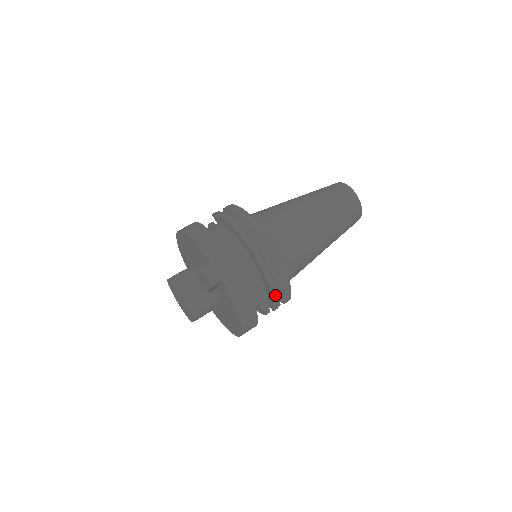
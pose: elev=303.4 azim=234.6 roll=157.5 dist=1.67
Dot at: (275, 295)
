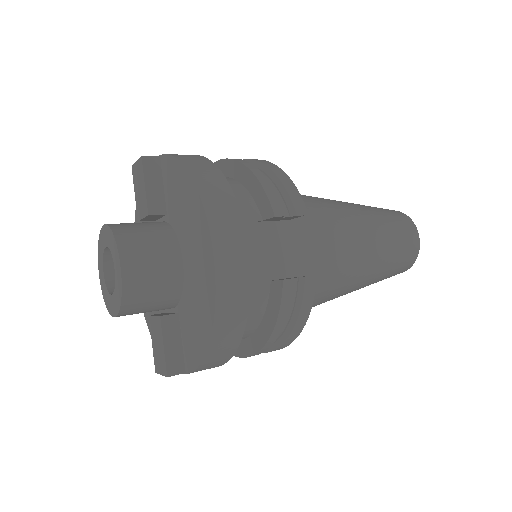
Dot at: (261, 178)
